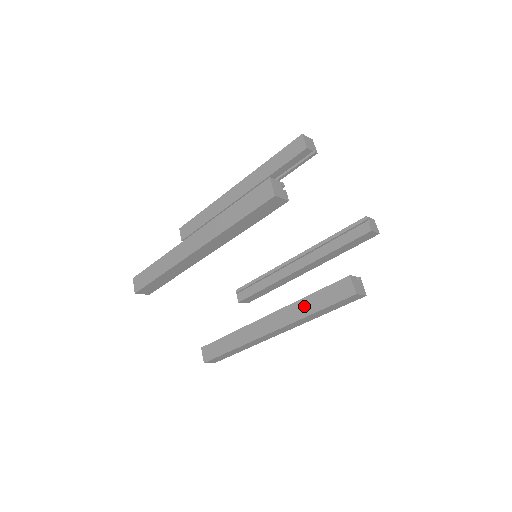
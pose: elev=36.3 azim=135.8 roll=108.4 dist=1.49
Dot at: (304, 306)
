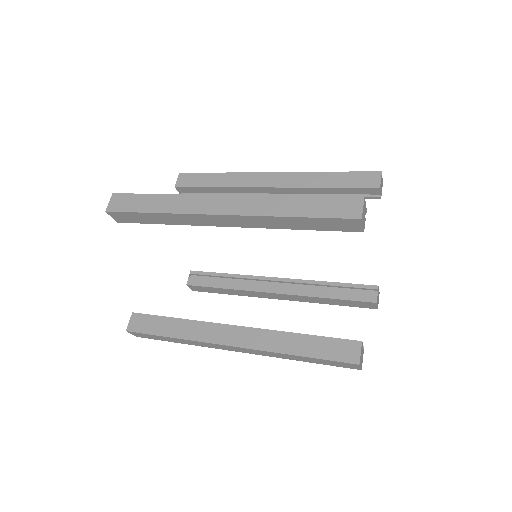
Dot at: (290, 342)
